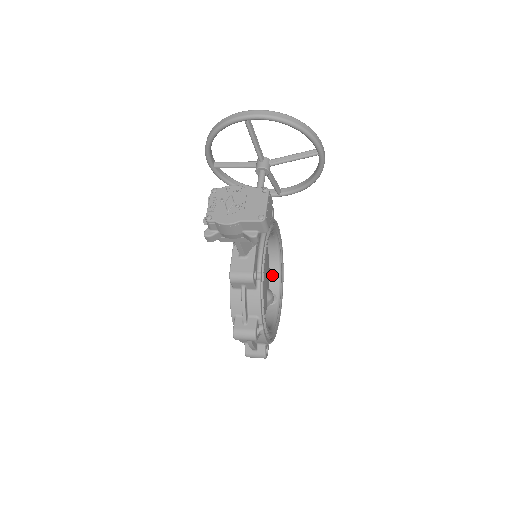
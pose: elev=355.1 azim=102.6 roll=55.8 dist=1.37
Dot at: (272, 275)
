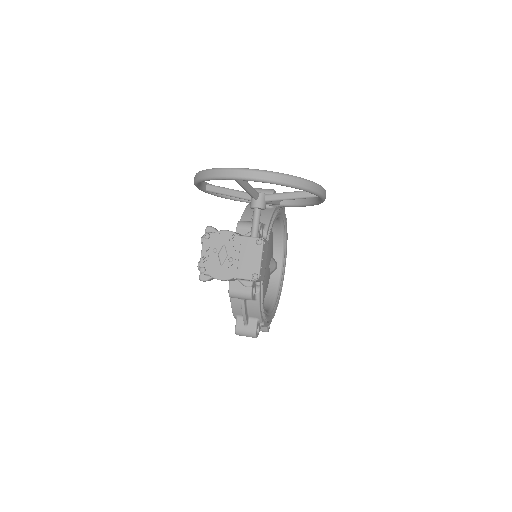
Dot at: (275, 242)
